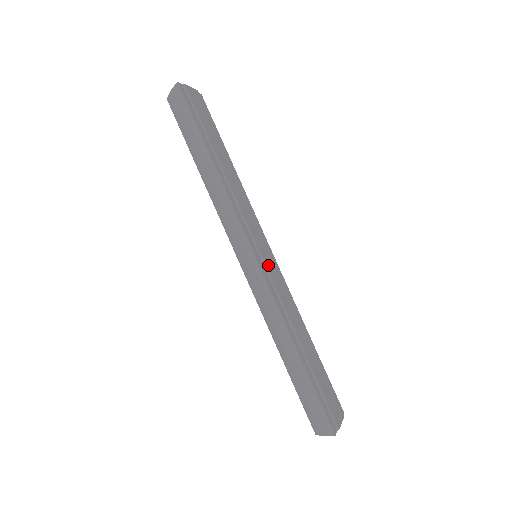
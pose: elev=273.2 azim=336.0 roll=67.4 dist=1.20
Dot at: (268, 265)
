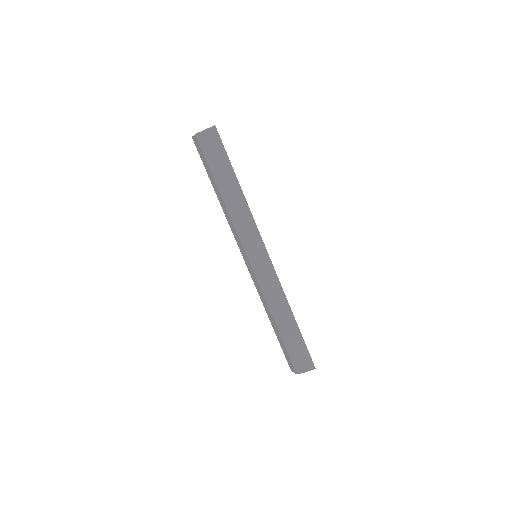
Dot at: occluded
